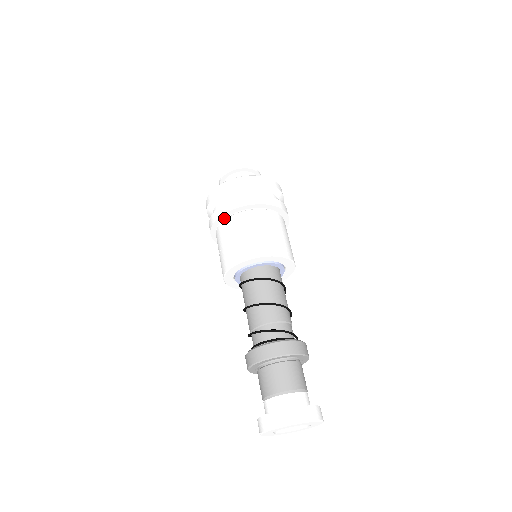
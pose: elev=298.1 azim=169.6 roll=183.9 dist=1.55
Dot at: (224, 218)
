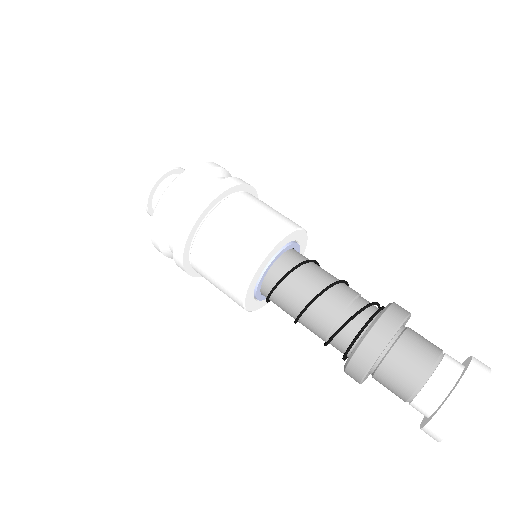
Dot at: (193, 234)
